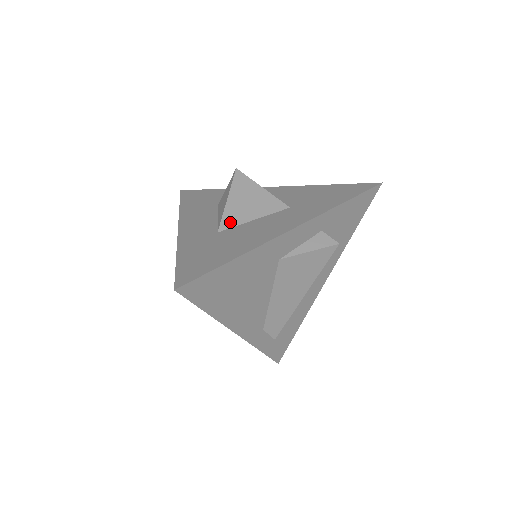
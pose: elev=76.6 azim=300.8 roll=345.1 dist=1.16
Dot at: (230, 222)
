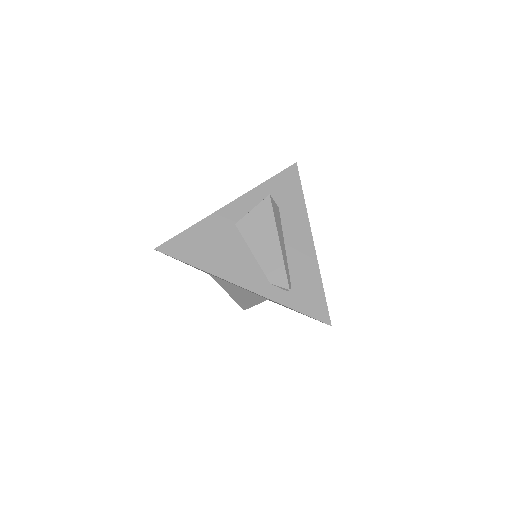
Dot at: occluded
